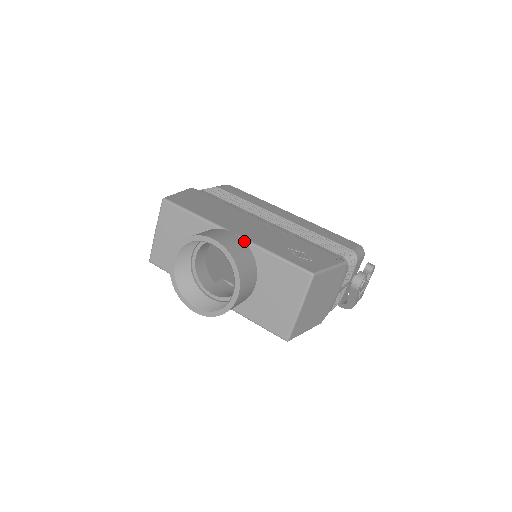
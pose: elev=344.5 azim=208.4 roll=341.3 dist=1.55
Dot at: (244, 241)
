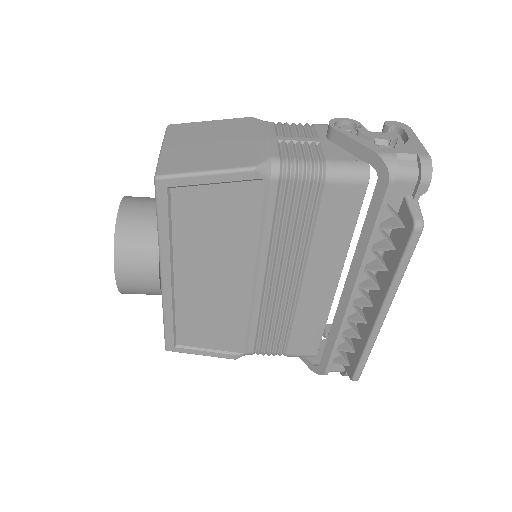
Dot at: occluded
